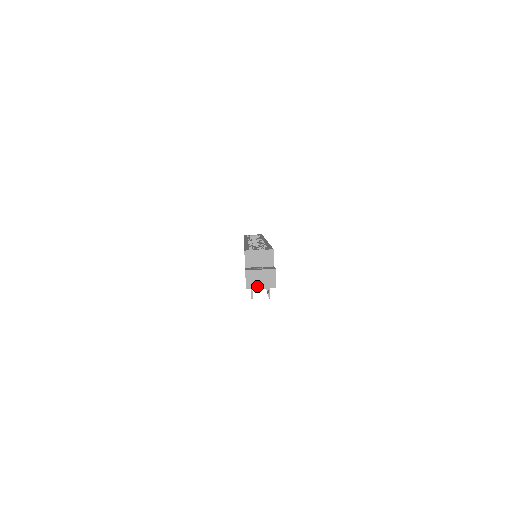
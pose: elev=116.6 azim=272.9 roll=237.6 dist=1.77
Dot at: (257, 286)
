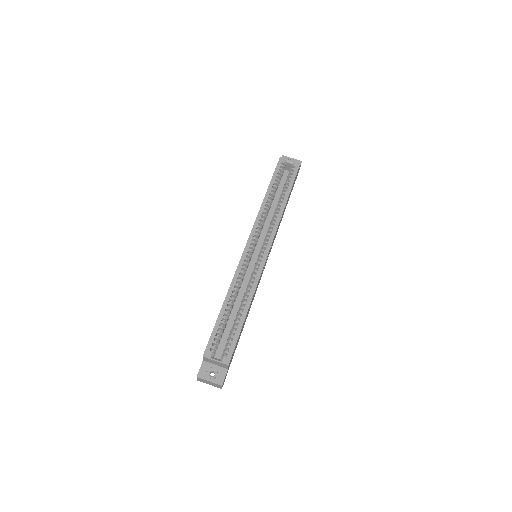
Dot at: (206, 383)
